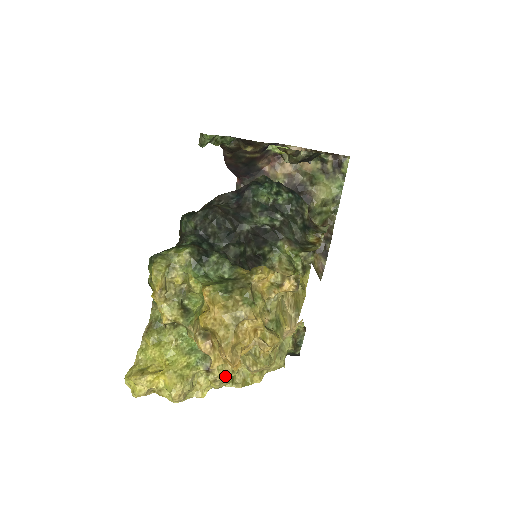
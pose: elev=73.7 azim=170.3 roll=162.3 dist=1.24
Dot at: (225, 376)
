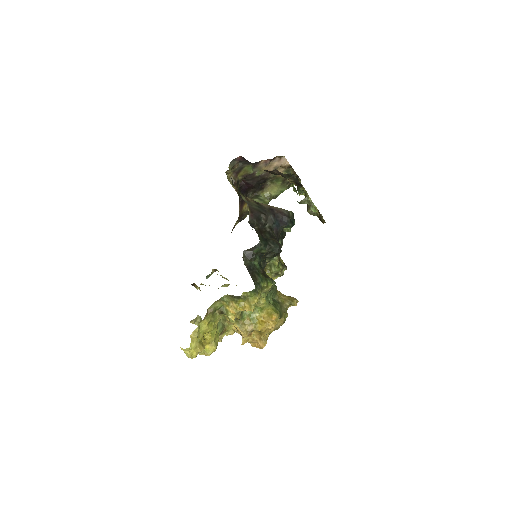
Dot at: occluded
